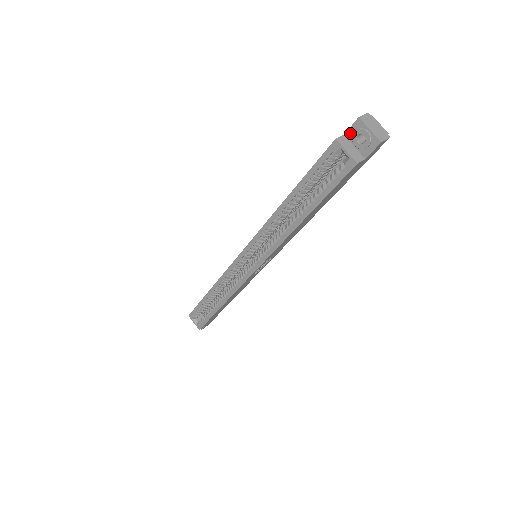
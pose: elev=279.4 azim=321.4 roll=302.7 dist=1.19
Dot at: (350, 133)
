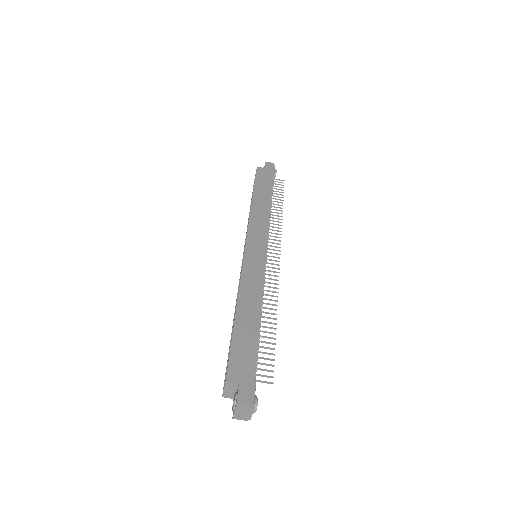
Dot at: (237, 391)
